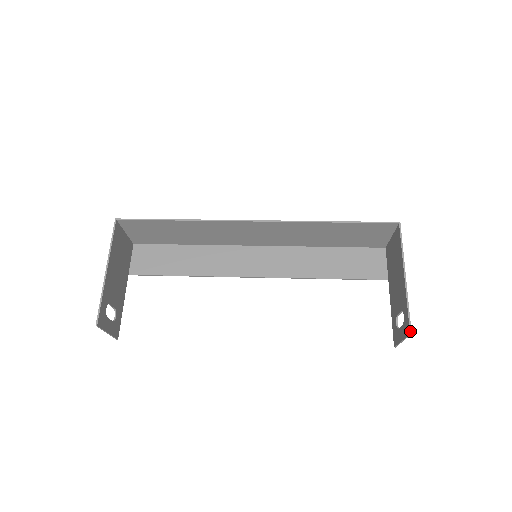
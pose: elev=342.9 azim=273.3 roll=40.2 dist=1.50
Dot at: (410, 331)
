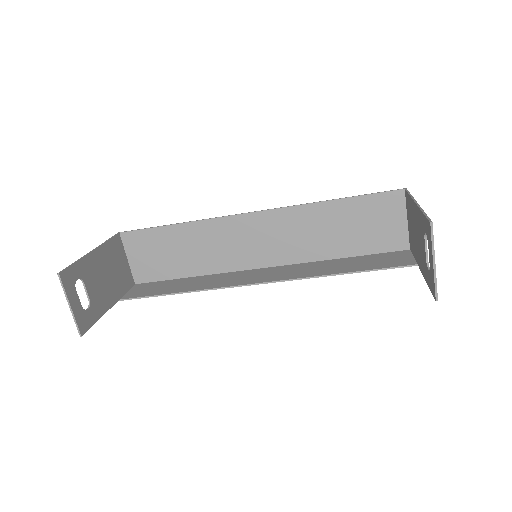
Dot at: (430, 221)
